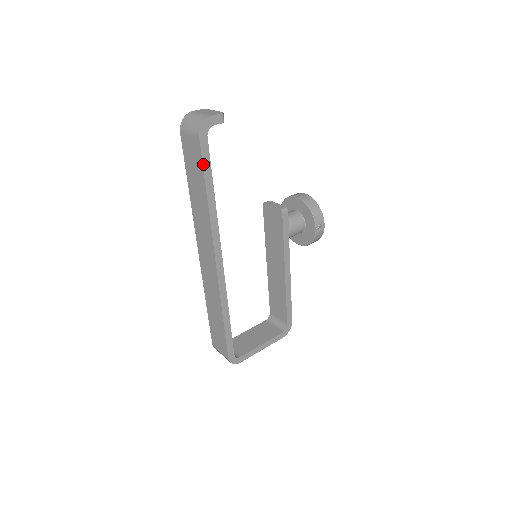
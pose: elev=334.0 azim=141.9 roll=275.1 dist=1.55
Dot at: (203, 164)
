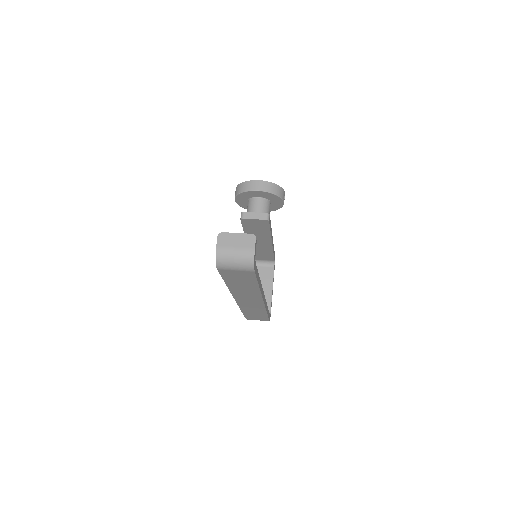
Dot at: (256, 278)
